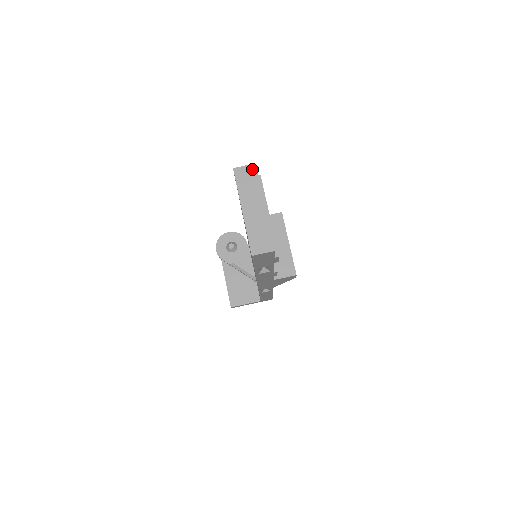
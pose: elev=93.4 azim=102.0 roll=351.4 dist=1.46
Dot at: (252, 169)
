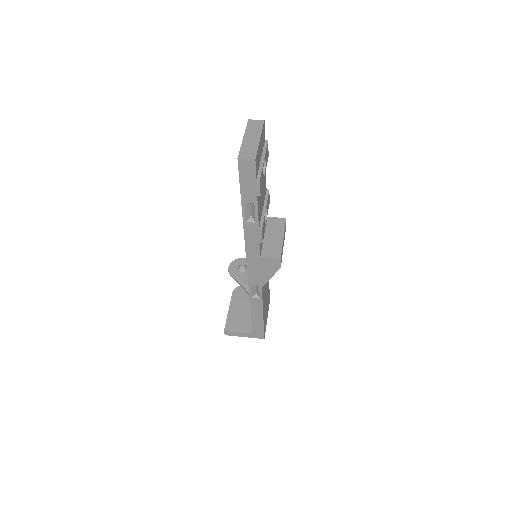
Dot at: (261, 122)
